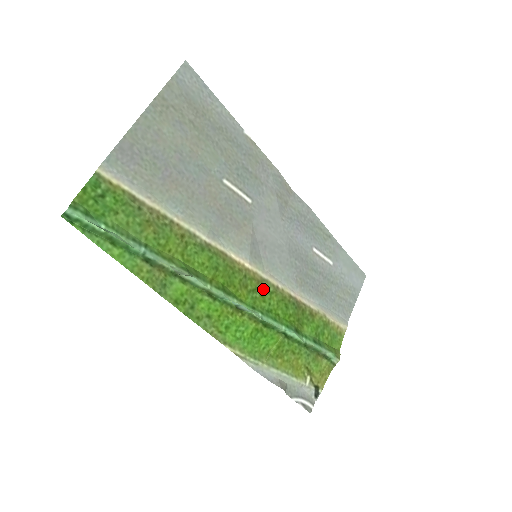
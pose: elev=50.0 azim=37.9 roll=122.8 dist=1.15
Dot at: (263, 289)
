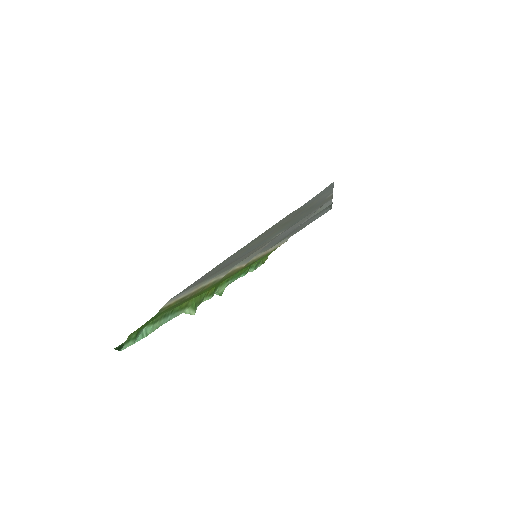
Dot at: occluded
